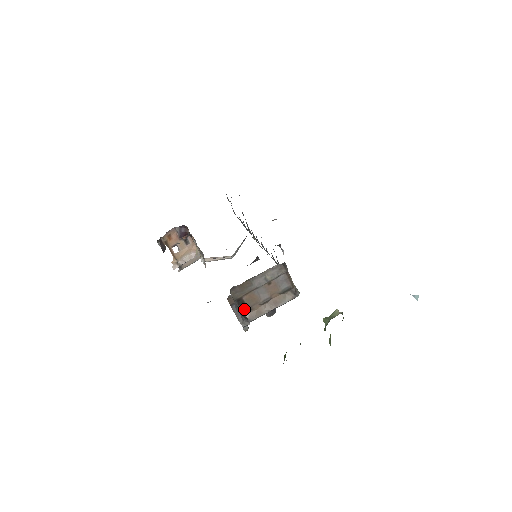
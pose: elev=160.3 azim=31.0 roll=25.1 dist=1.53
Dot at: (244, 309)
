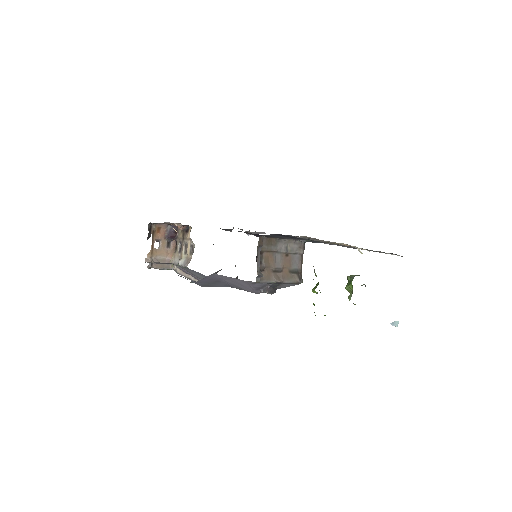
Dot at: occluded
